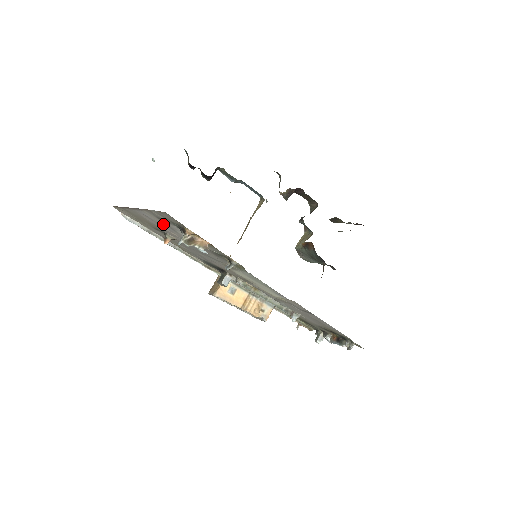
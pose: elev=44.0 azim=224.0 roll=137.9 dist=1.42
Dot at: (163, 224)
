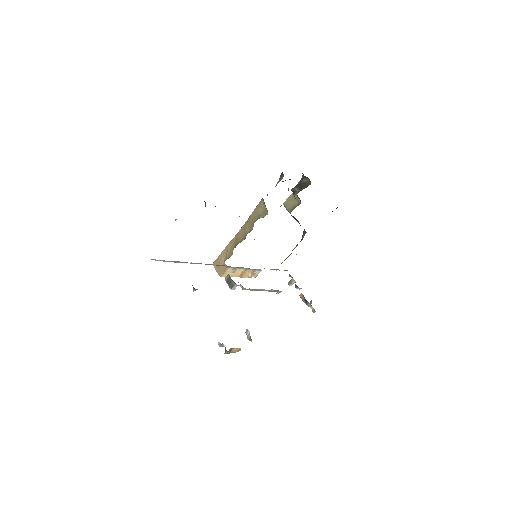
Dot at: occluded
